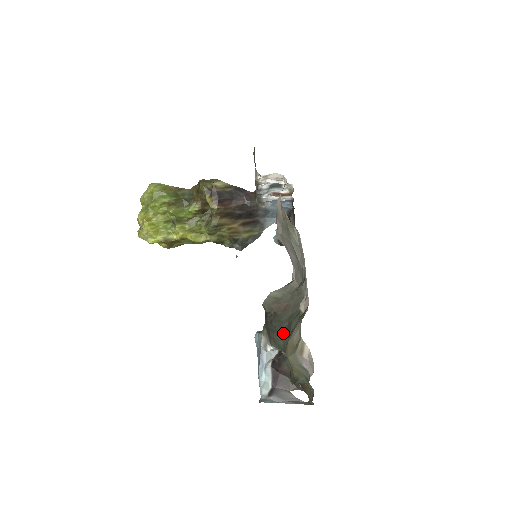
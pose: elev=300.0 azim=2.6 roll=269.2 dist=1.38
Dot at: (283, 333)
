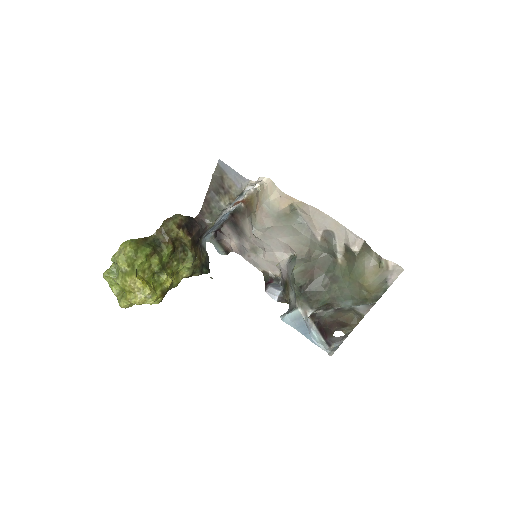
Dot at: (327, 288)
